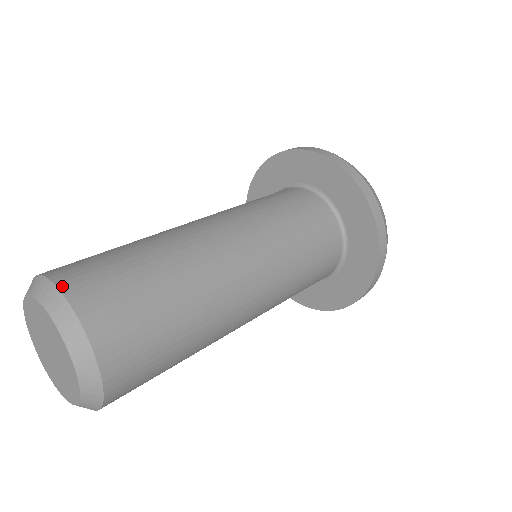
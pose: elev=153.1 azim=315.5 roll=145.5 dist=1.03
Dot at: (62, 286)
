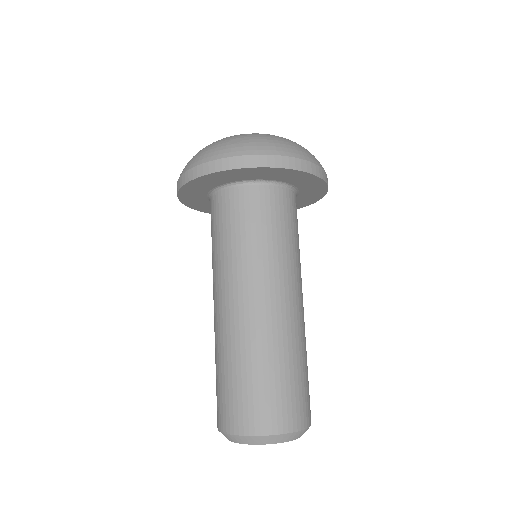
Dot at: (242, 433)
